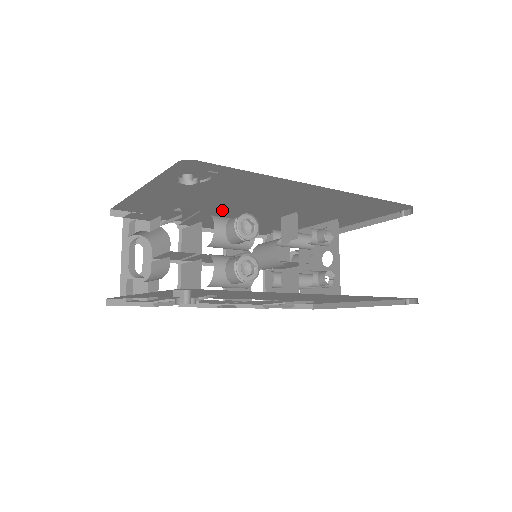
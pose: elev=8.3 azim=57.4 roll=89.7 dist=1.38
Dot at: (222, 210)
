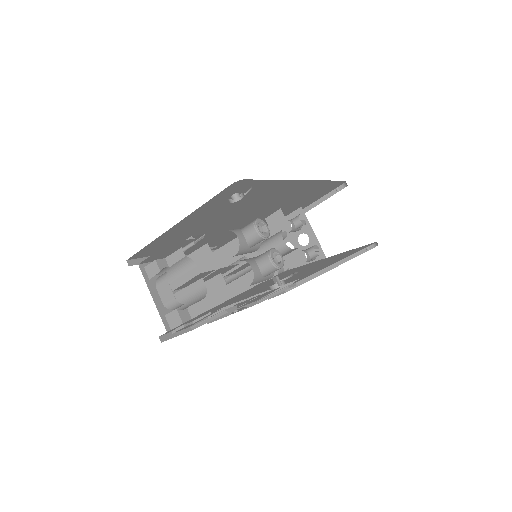
Dot at: (217, 229)
